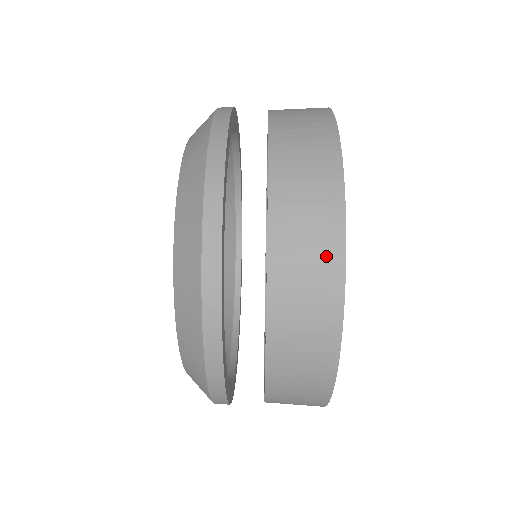
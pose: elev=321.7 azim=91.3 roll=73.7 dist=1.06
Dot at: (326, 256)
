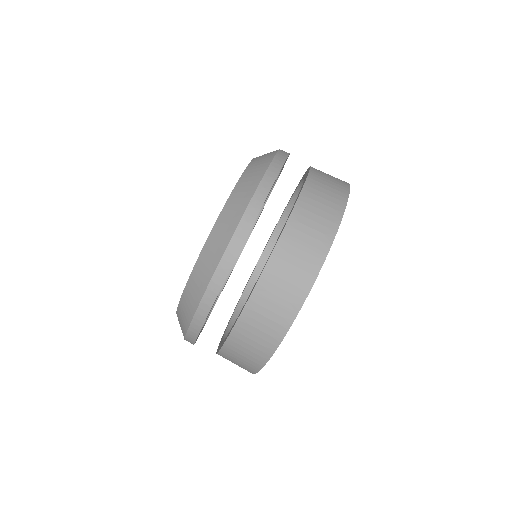
Dot at: occluded
